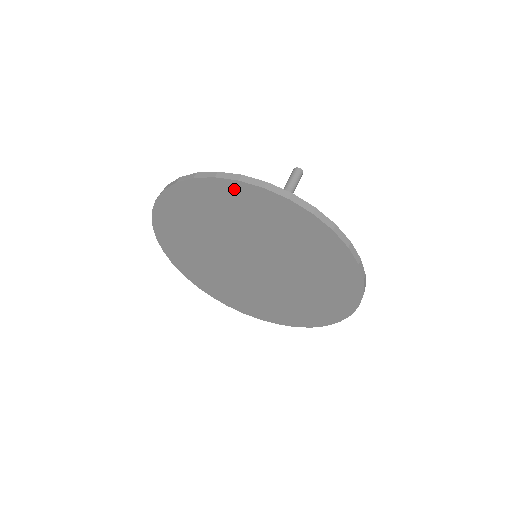
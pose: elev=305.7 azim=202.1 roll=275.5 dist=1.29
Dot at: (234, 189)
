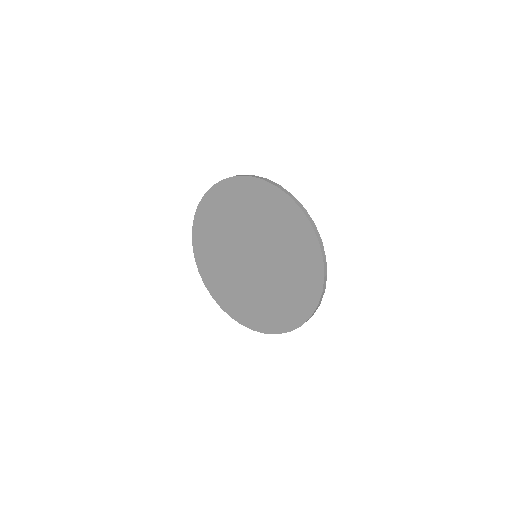
Dot at: (202, 212)
